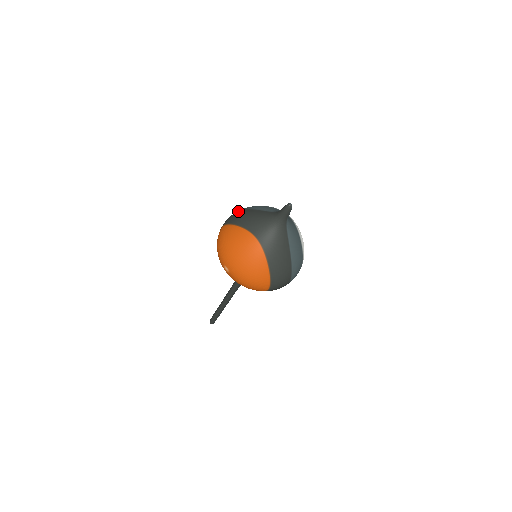
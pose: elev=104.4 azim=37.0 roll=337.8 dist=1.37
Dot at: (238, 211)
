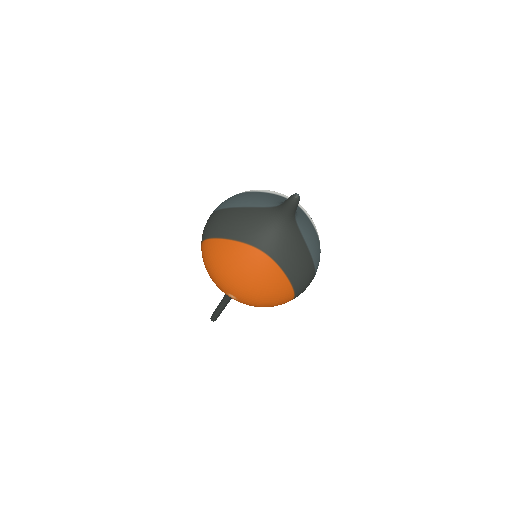
Dot at: (215, 213)
